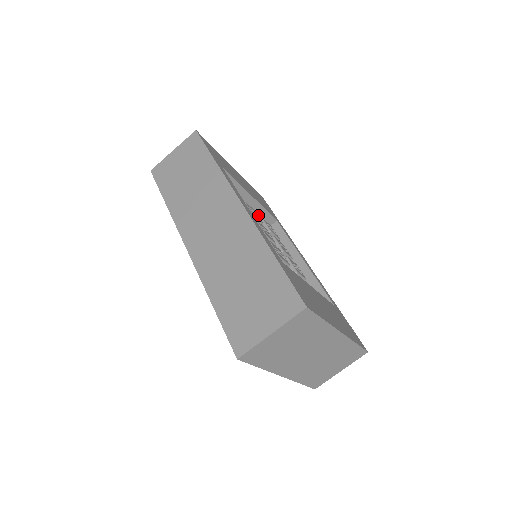
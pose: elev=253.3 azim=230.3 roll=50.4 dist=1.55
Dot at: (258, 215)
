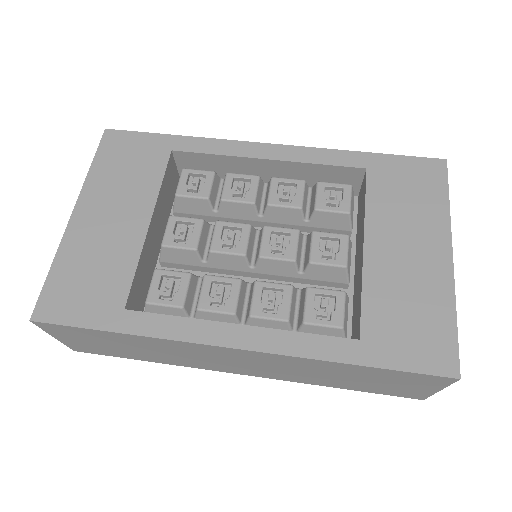
Dot at: (164, 193)
